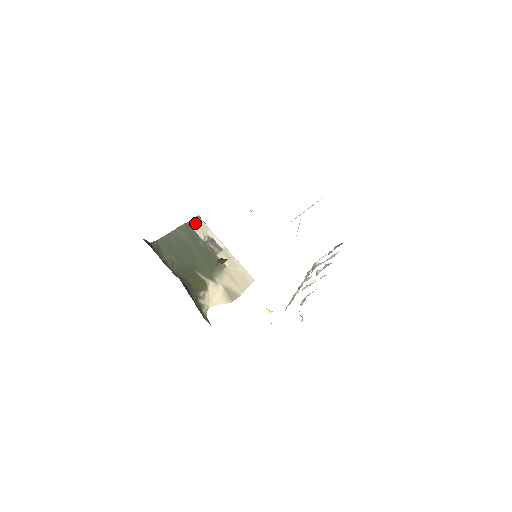
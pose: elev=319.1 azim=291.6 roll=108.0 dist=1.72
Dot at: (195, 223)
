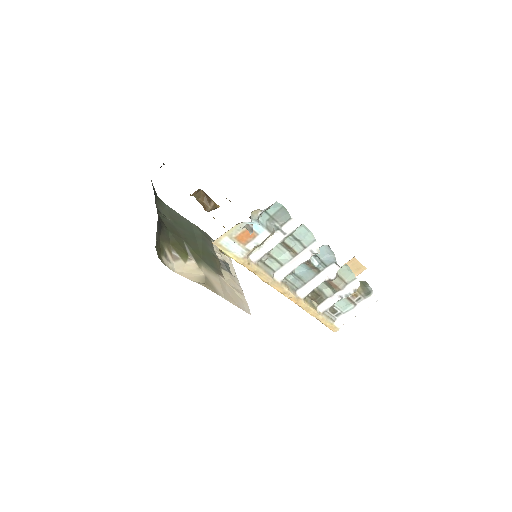
Dot at: occluded
